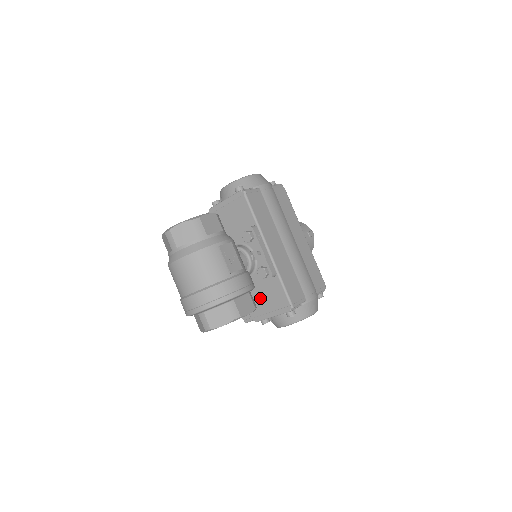
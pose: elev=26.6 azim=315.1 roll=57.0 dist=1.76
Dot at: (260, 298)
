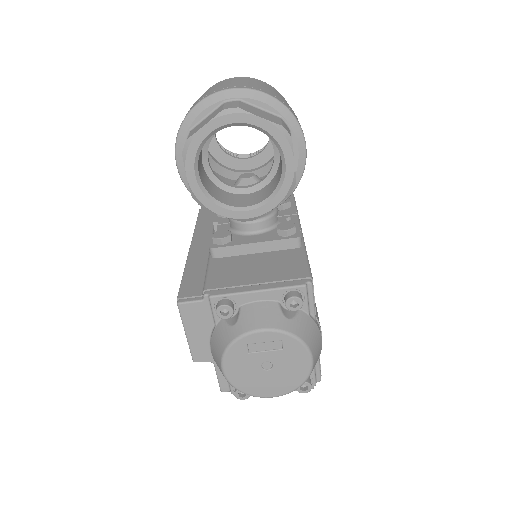
Dot at: (248, 267)
